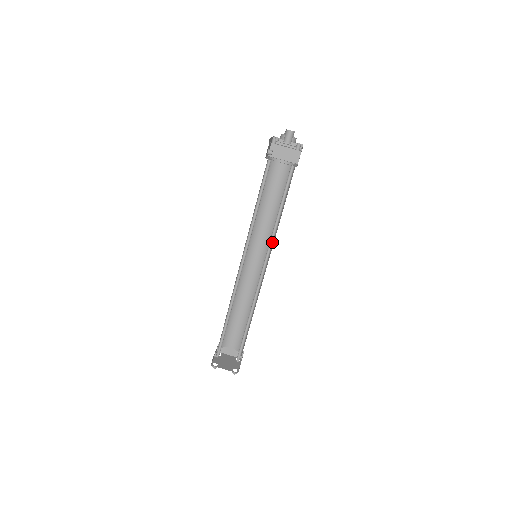
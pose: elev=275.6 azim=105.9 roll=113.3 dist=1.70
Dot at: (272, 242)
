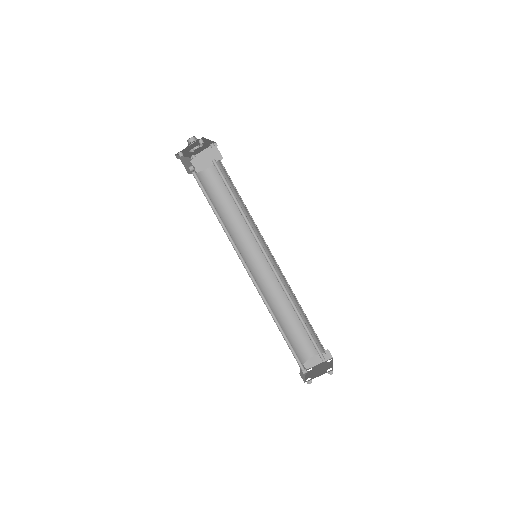
Dot at: (254, 232)
